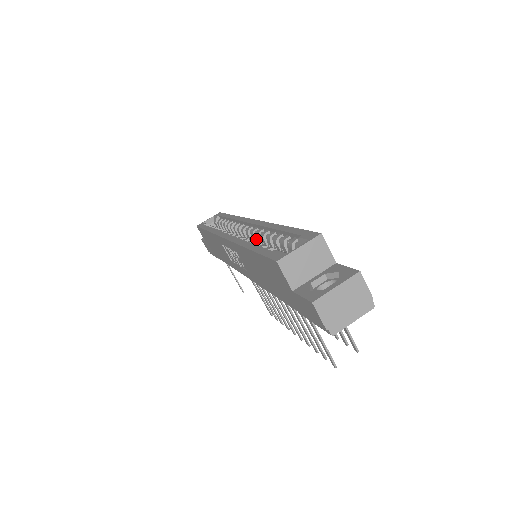
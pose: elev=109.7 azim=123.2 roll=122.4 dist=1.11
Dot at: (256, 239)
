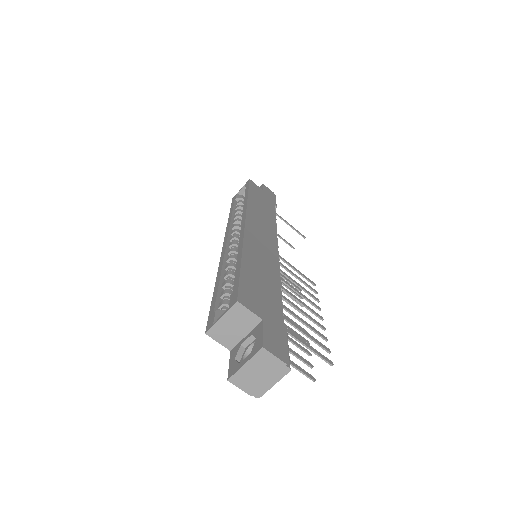
Dot at: occluded
